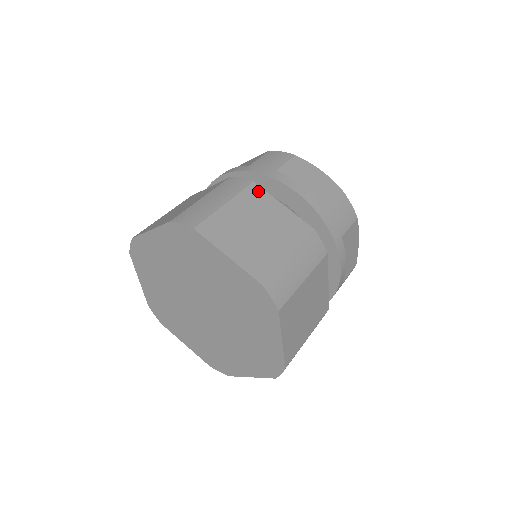
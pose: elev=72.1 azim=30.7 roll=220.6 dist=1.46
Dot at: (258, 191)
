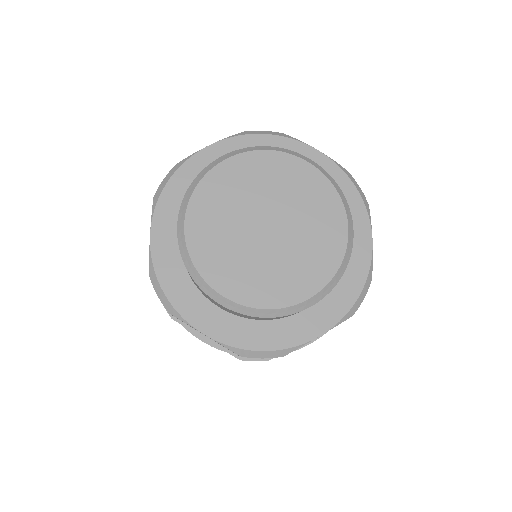
Dot at: occluded
